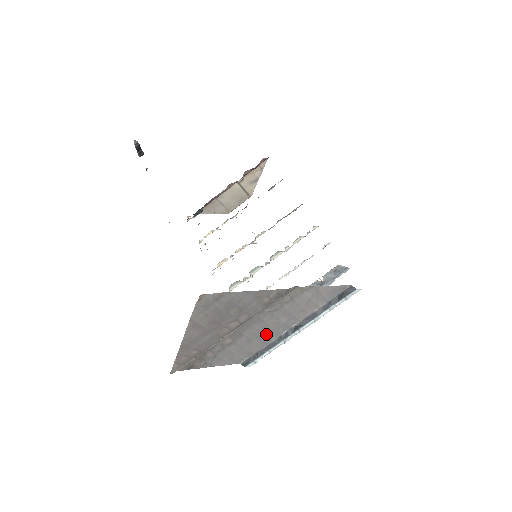
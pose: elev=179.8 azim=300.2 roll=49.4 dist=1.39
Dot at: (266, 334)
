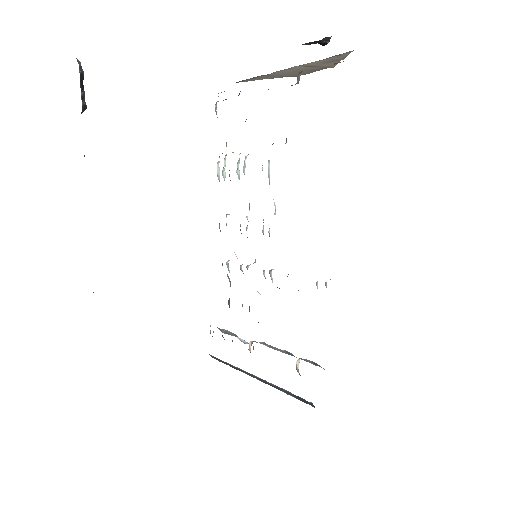
Dot at: occluded
